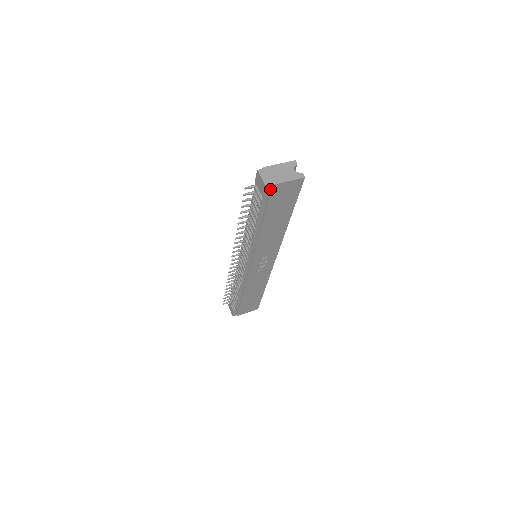
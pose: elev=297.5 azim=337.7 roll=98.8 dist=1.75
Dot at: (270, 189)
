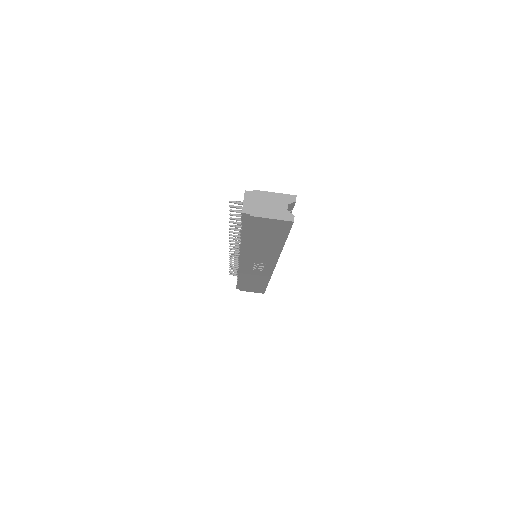
Dot at: (249, 218)
